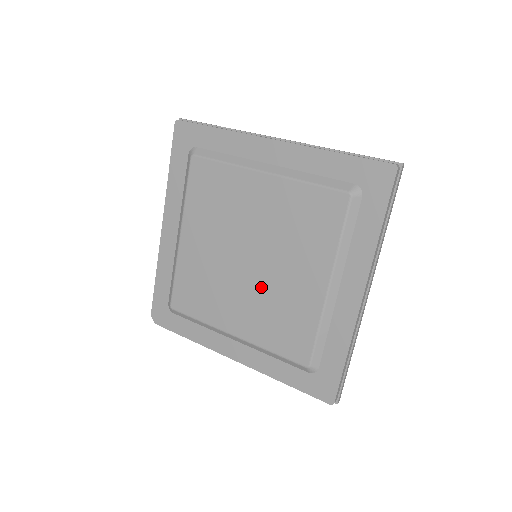
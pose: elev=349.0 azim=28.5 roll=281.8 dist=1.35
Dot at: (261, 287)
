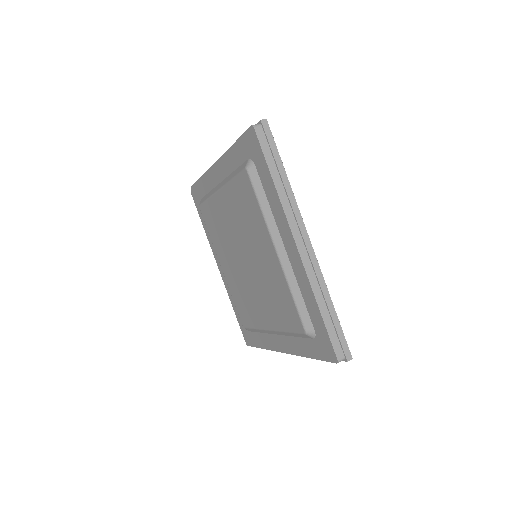
Dot at: (243, 278)
